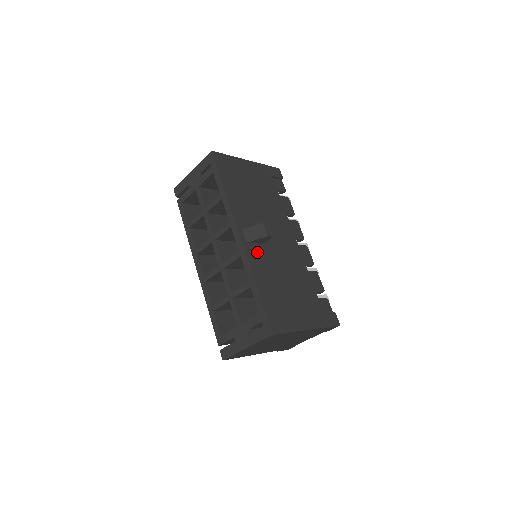
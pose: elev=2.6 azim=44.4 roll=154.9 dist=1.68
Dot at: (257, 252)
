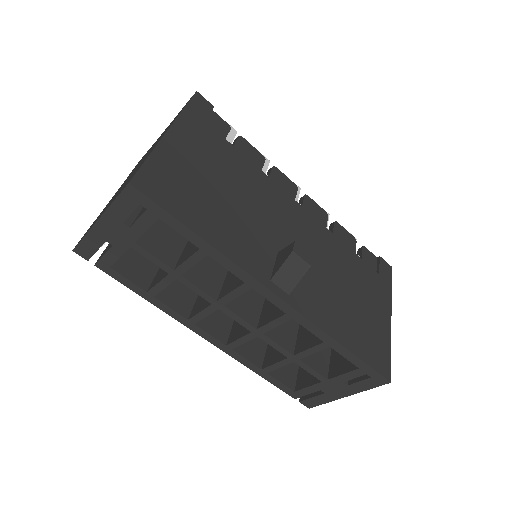
Dot at: (303, 292)
